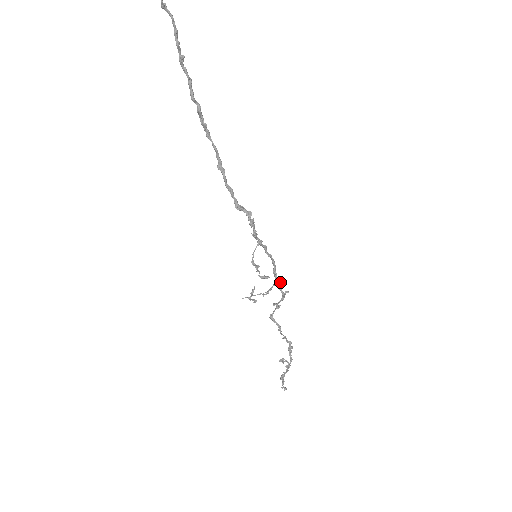
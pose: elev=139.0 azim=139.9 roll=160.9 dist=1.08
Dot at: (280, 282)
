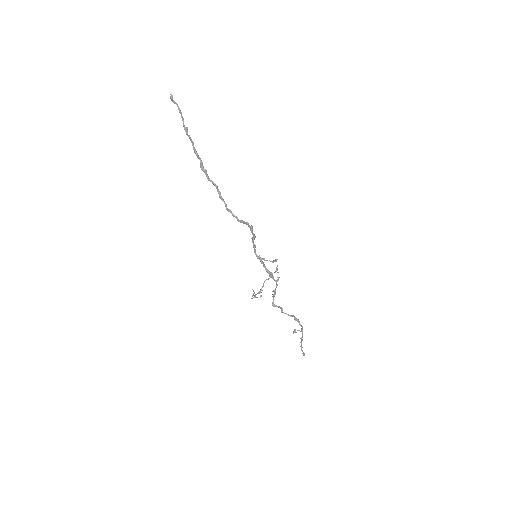
Dot at: occluded
